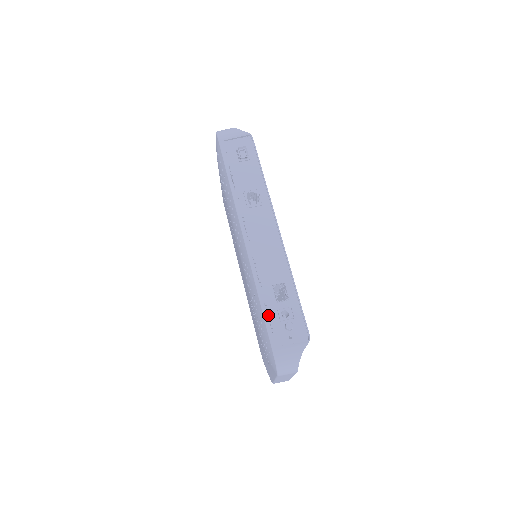
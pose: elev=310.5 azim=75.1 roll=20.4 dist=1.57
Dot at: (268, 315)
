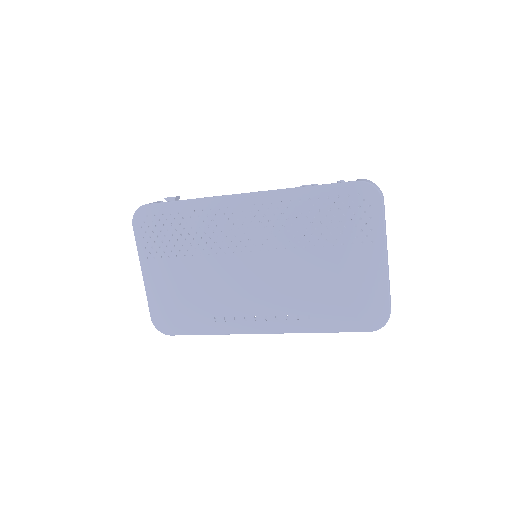
Dot at: (325, 186)
